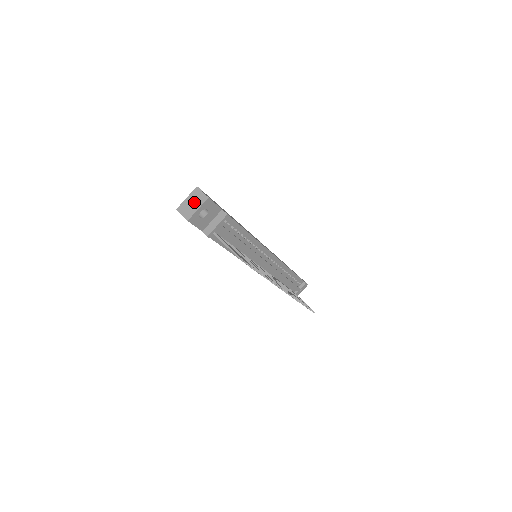
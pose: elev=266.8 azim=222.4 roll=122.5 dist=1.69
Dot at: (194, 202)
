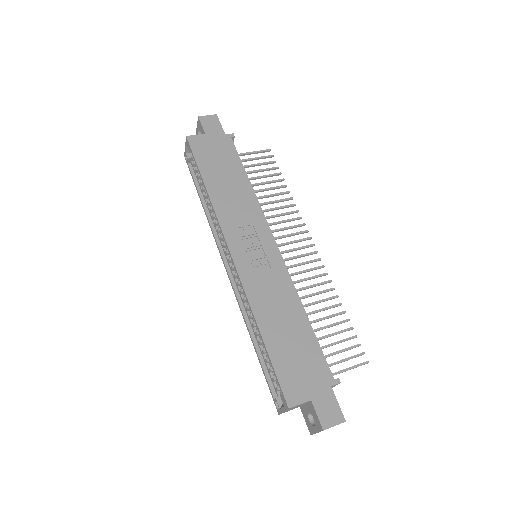
Dot at: occluded
